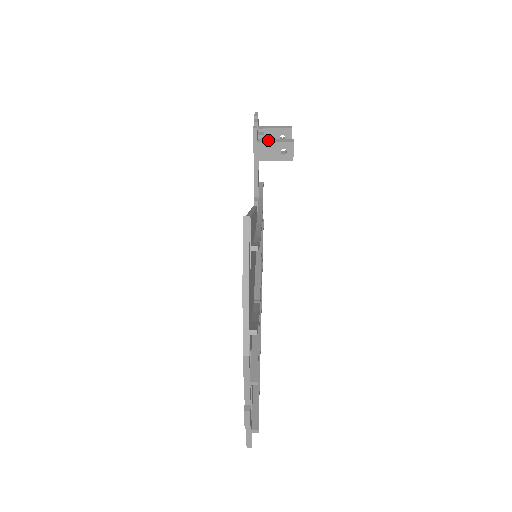
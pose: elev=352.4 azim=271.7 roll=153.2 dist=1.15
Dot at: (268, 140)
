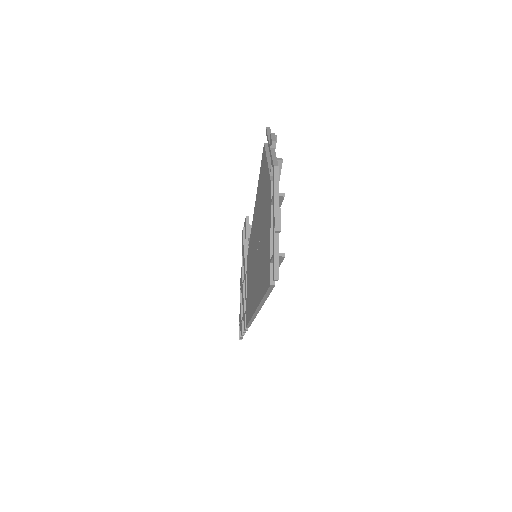
Dot at: occluded
